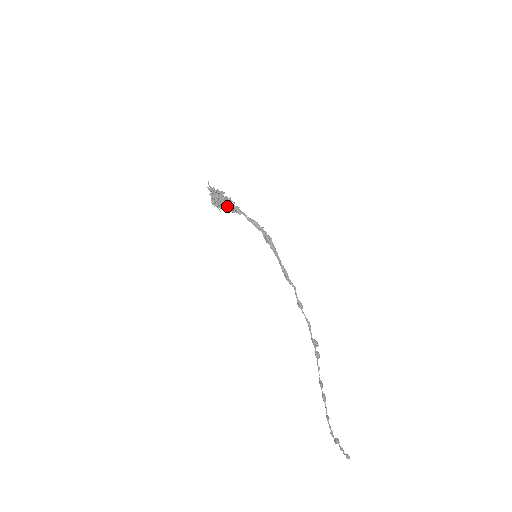
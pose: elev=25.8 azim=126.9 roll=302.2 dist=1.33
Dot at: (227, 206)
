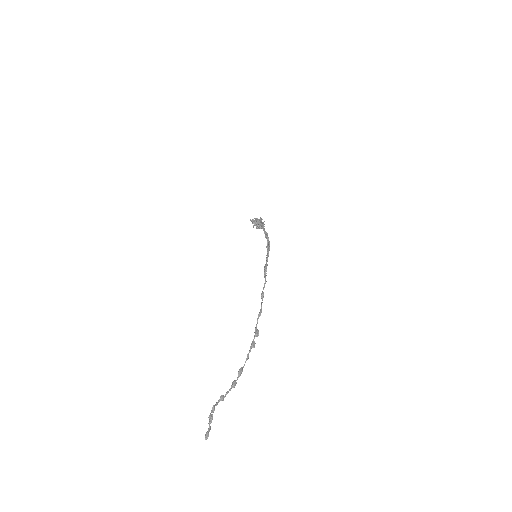
Dot at: occluded
